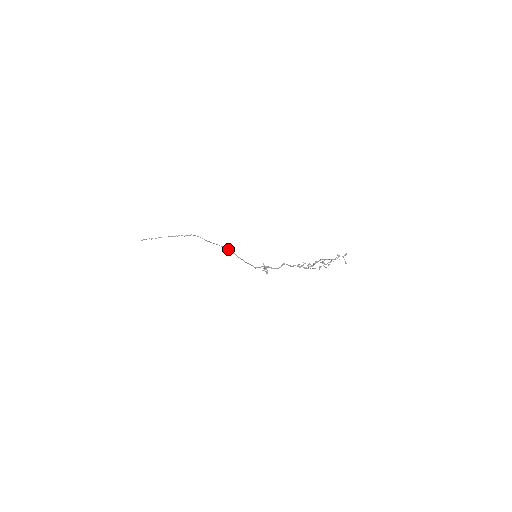
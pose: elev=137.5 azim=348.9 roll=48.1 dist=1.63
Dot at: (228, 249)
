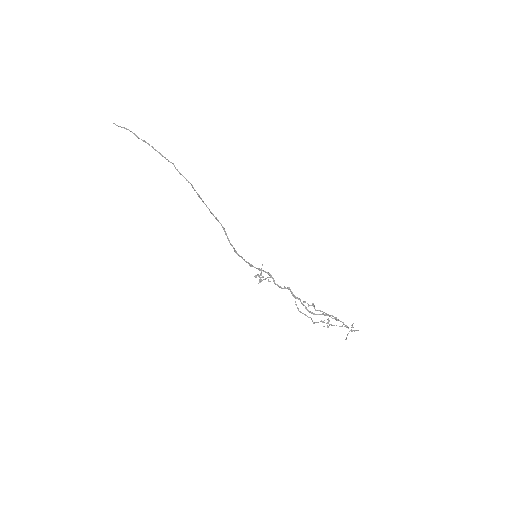
Dot at: (221, 224)
